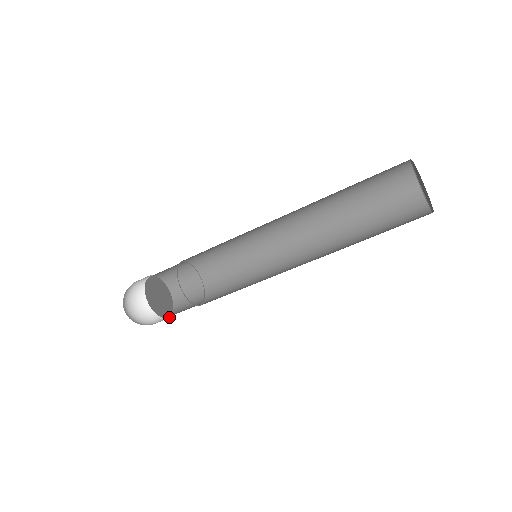
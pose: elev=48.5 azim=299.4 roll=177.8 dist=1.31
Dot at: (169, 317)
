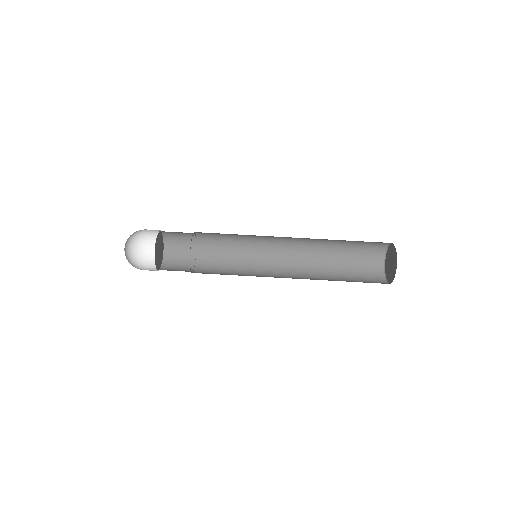
Dot at: occluded
